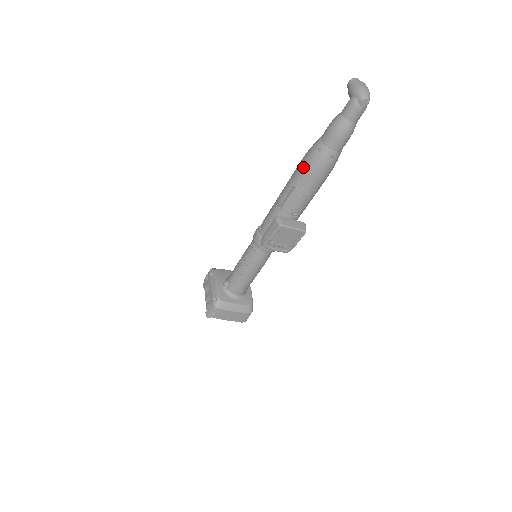
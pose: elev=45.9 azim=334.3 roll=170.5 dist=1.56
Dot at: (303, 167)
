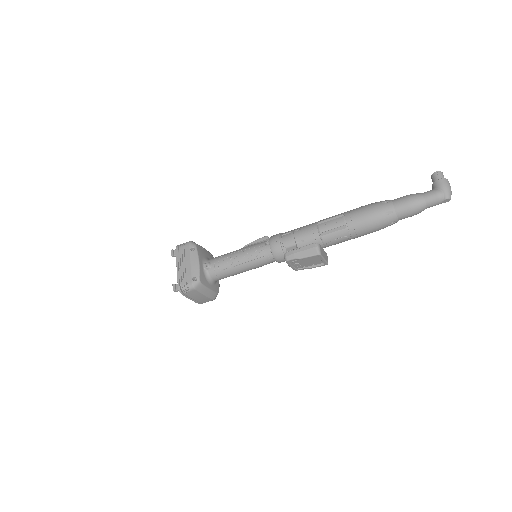
Dot at: (366, 217)
